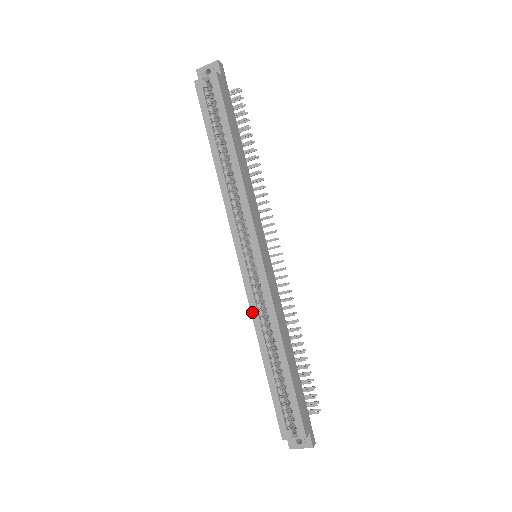
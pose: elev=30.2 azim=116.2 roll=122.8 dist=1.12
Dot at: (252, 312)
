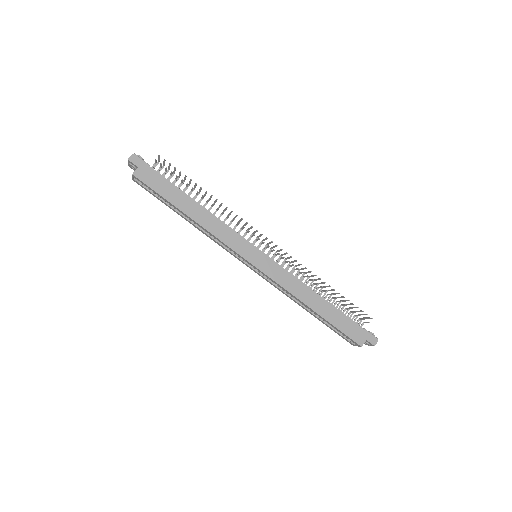
Dot at: (279, 290)
